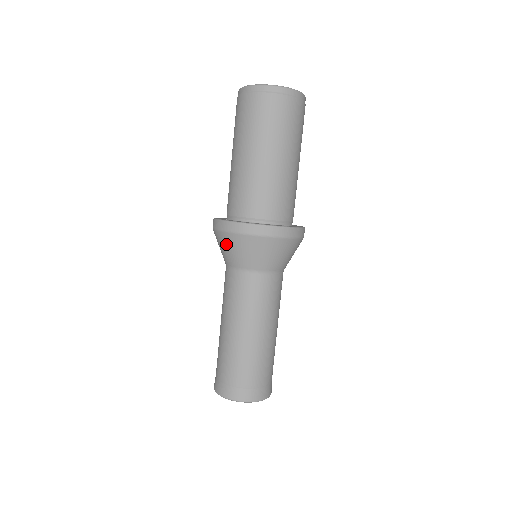
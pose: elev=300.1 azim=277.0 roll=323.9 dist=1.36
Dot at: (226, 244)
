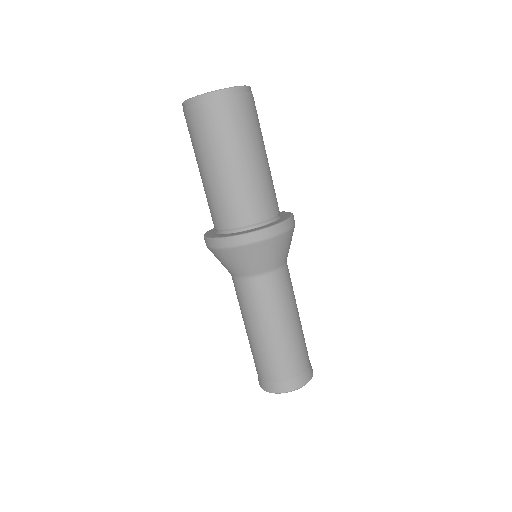
Dot at: (228, 259)
